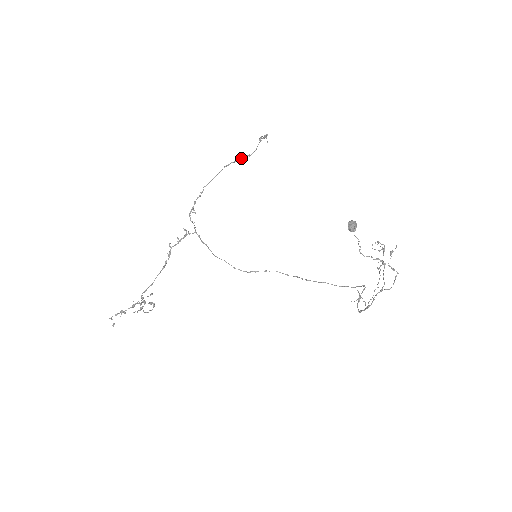
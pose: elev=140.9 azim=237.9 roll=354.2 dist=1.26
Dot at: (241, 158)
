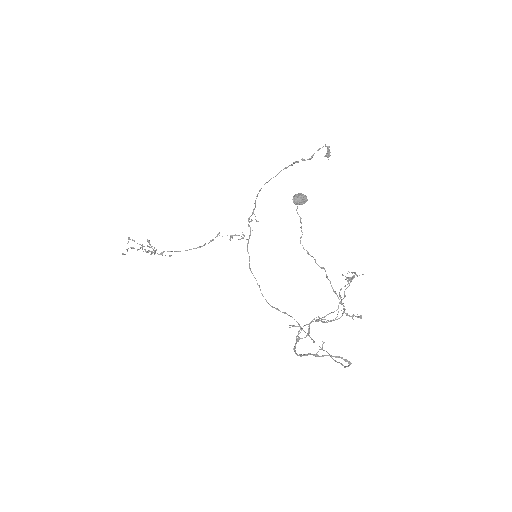
Dot at: (297, 162)
